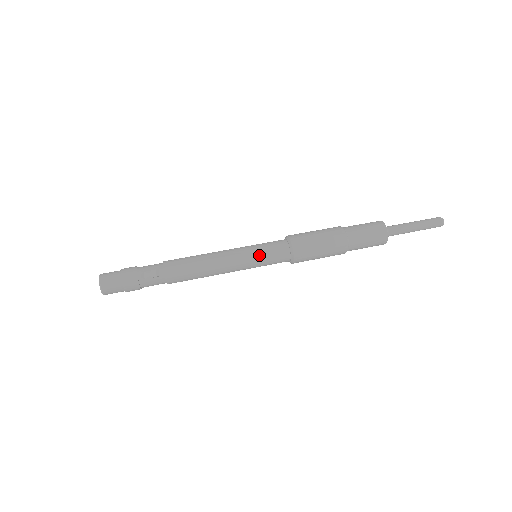
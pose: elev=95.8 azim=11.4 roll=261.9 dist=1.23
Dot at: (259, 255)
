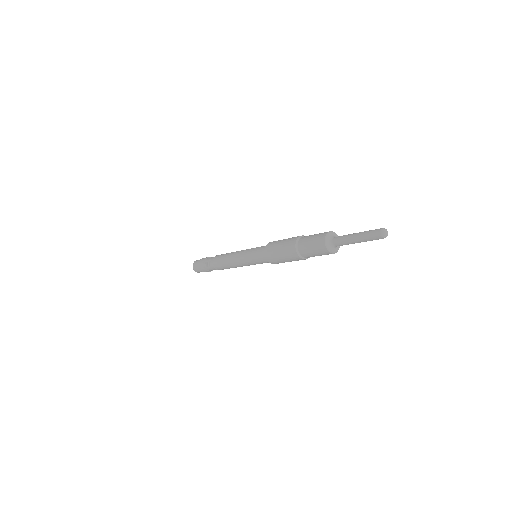
Dot at: (250, 257)
